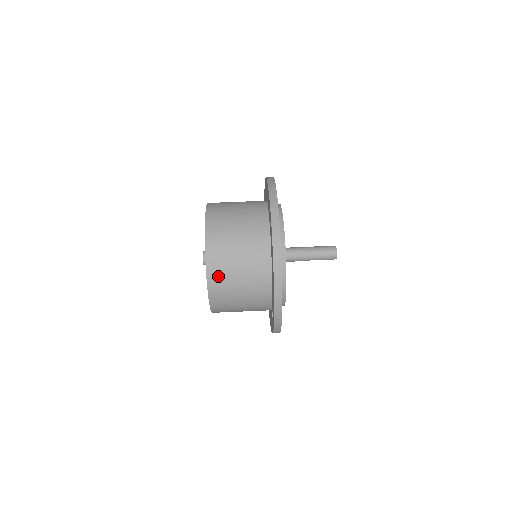
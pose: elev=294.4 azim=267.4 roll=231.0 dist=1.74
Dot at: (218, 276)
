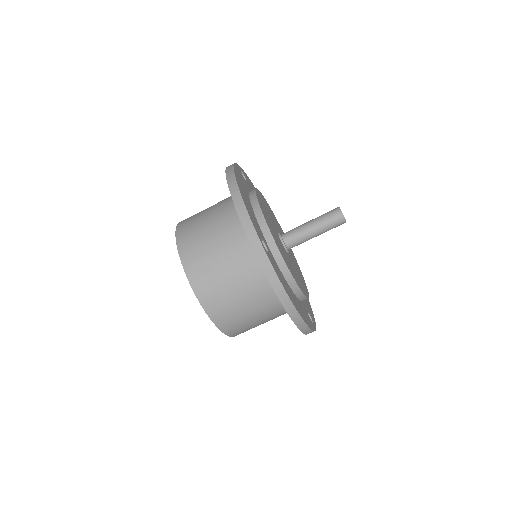
Dot at: (230, 323)
